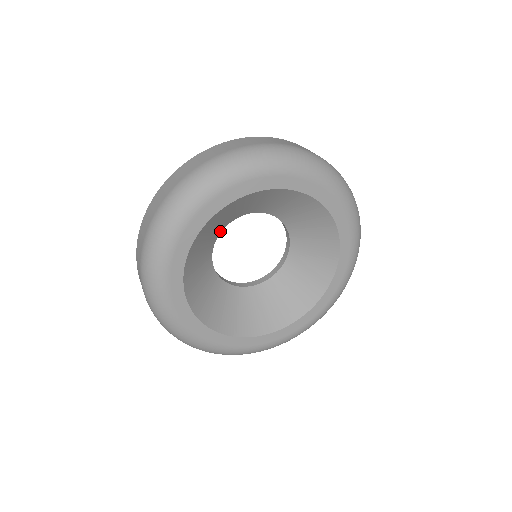
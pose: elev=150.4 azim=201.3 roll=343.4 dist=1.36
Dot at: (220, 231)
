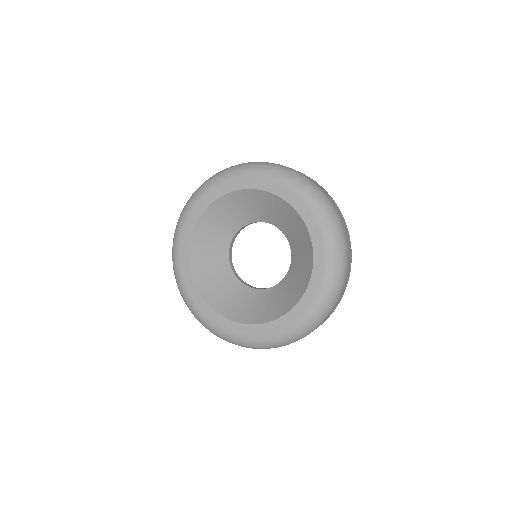
Dot at: (249, 222)
